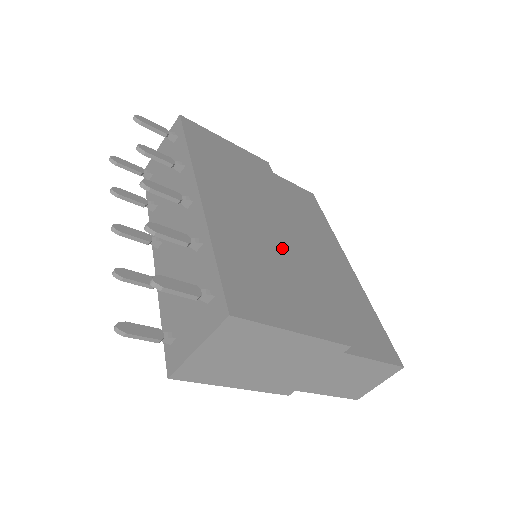
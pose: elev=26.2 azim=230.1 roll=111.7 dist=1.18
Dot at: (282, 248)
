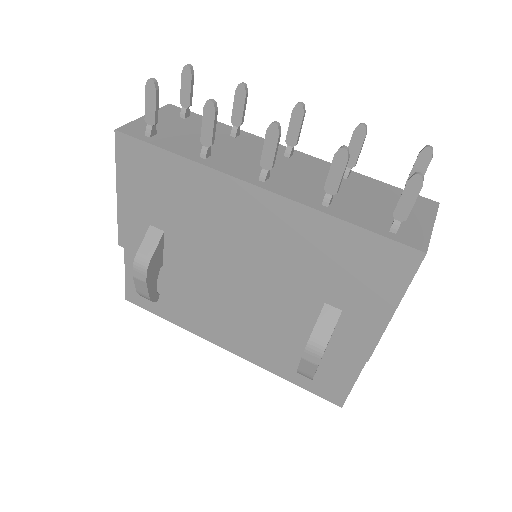
Dot at: occluded
